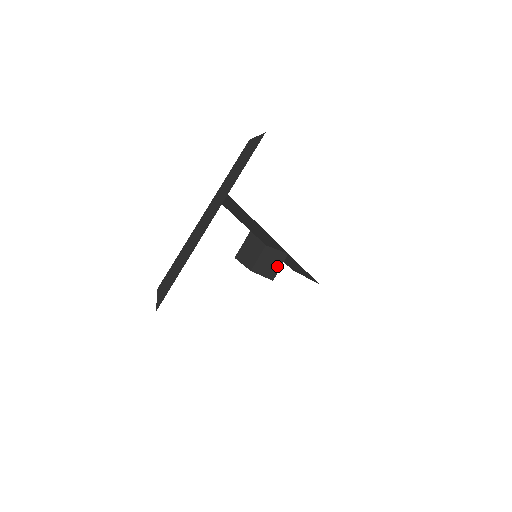
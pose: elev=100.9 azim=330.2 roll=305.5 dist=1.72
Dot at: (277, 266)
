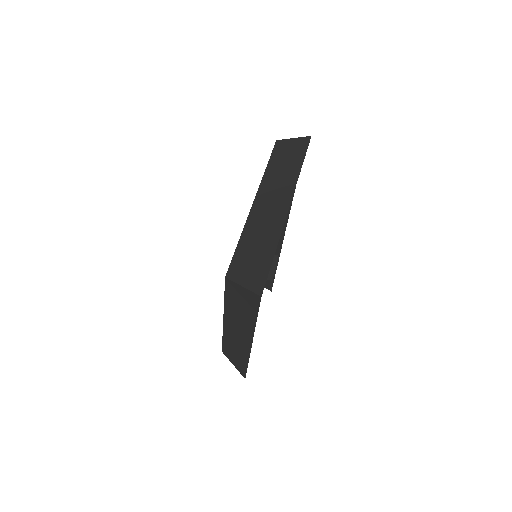
Dot at: (272, 267)
